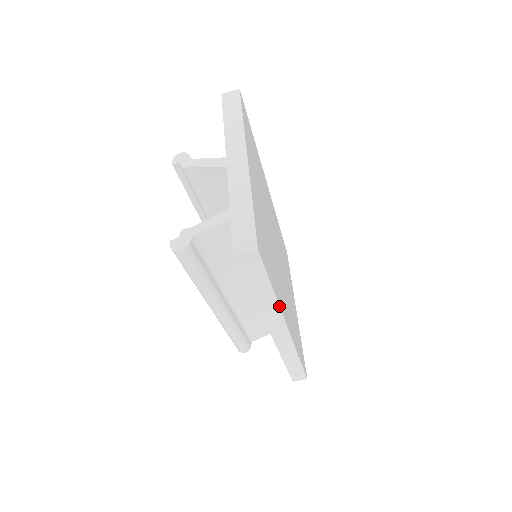
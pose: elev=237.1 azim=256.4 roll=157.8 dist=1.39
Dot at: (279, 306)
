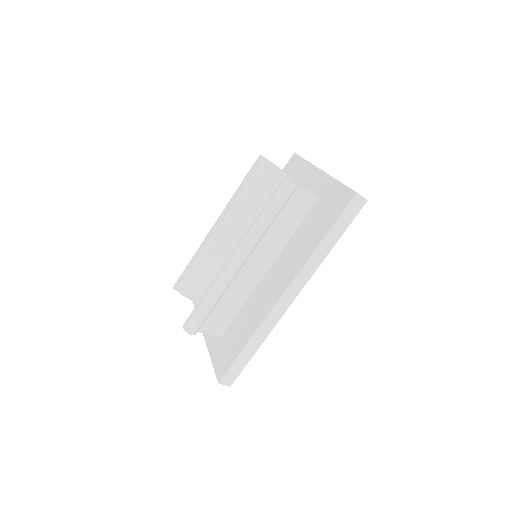
Dot at: occluded
